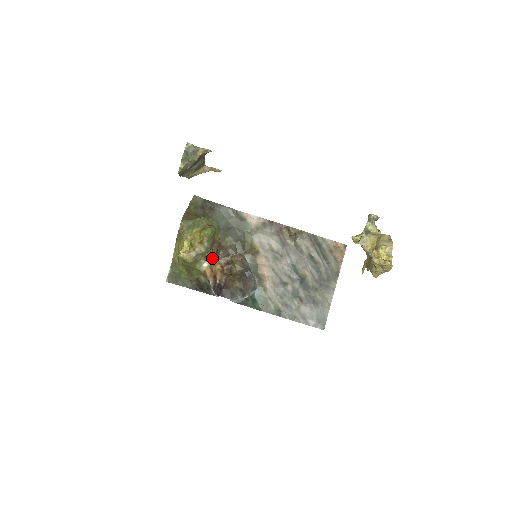
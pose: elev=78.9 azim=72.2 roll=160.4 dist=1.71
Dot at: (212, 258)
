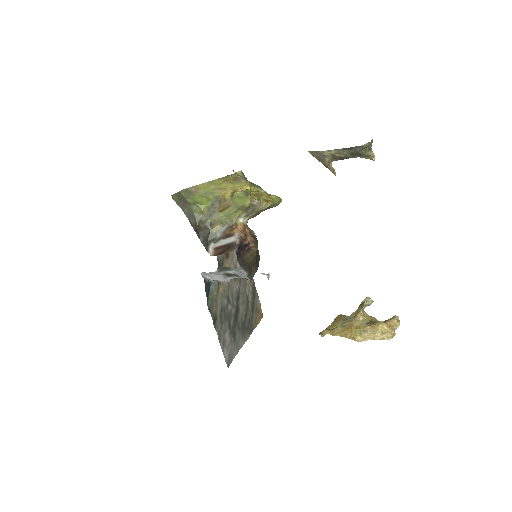
Dot at: occluded
